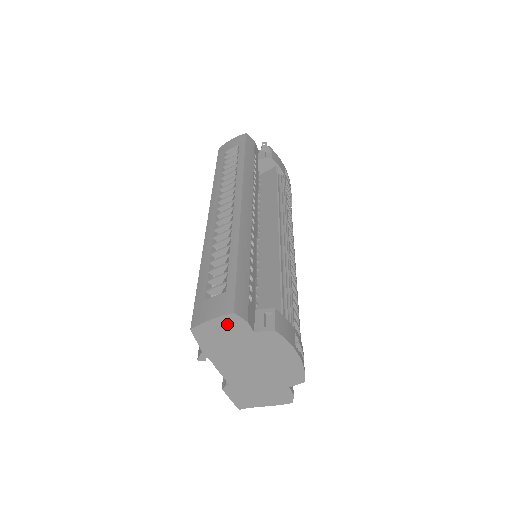
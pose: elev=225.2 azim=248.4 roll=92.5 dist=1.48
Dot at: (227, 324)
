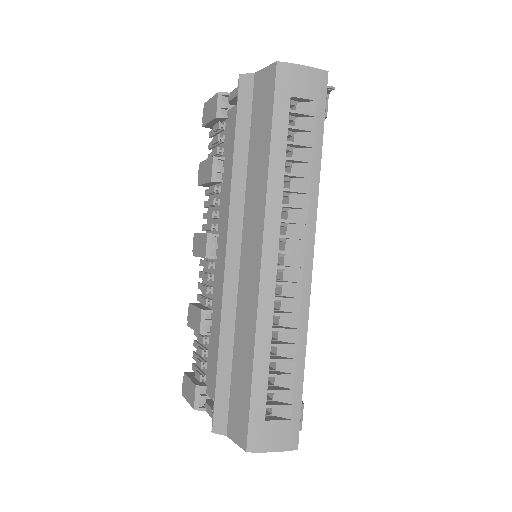
Dot at: occluded
